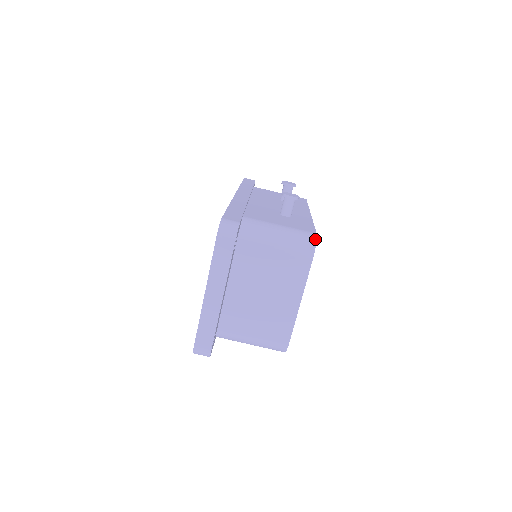
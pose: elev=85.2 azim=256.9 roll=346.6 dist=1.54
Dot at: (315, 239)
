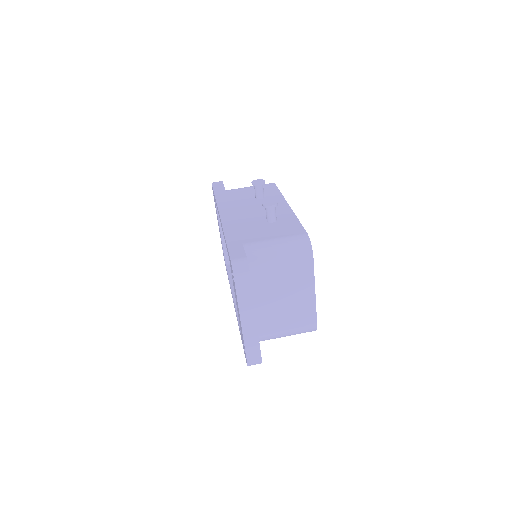
Dot at: (308, 240)
